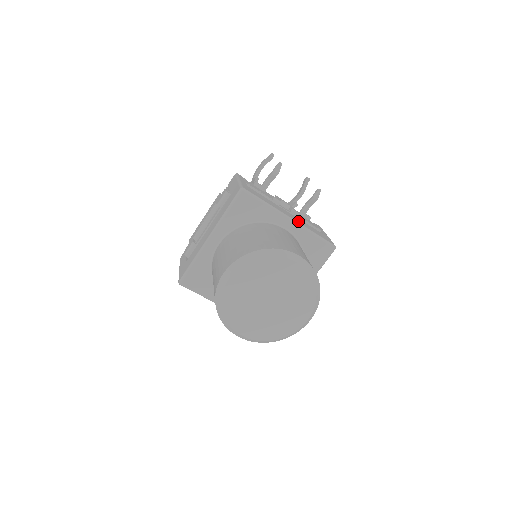
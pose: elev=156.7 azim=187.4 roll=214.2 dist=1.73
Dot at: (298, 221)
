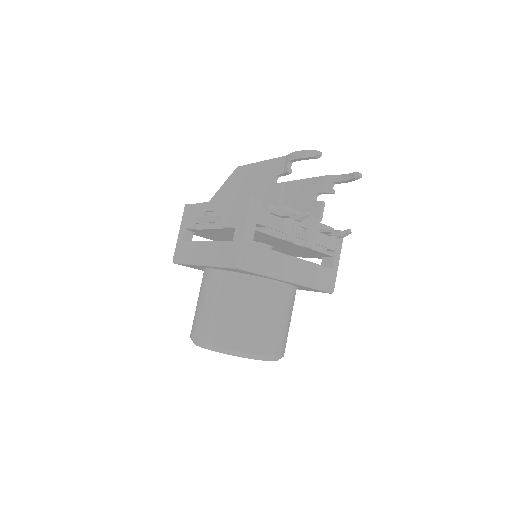
Dot at: (300, 277)
